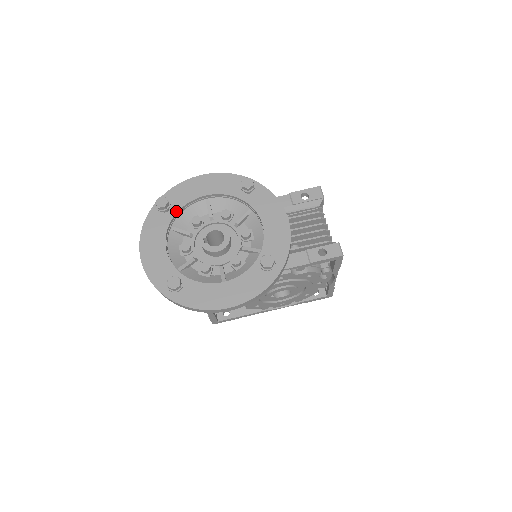
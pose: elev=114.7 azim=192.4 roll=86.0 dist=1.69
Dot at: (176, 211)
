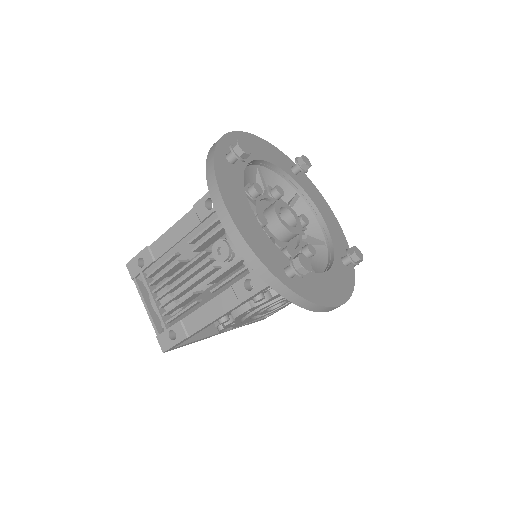
Dot at: (243, 167)
